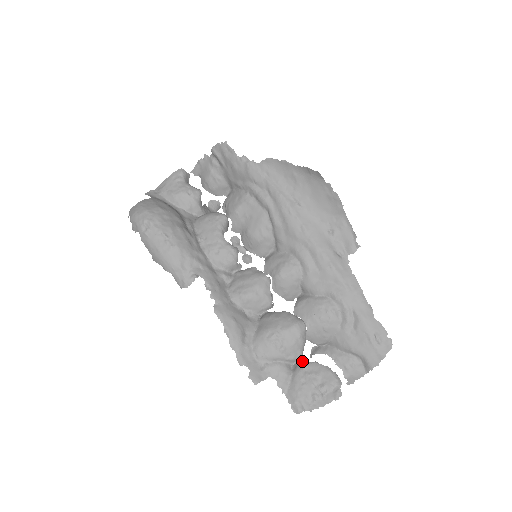
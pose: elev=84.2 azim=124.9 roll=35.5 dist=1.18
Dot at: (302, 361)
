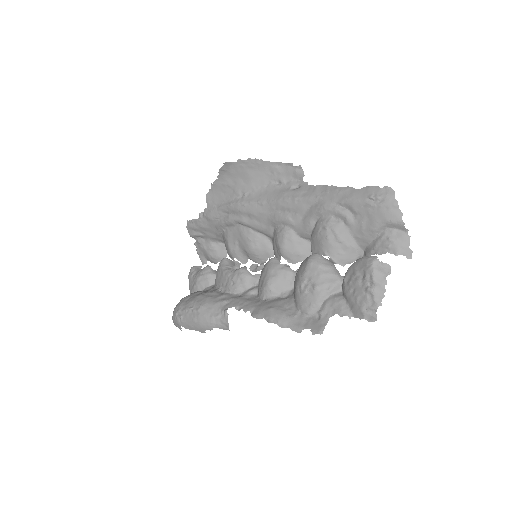
Dot at: occluded
